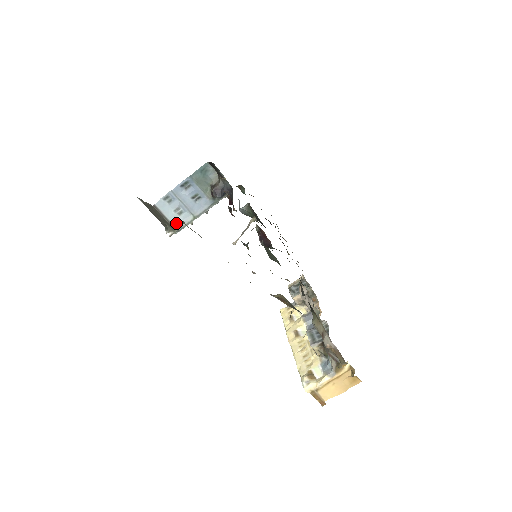
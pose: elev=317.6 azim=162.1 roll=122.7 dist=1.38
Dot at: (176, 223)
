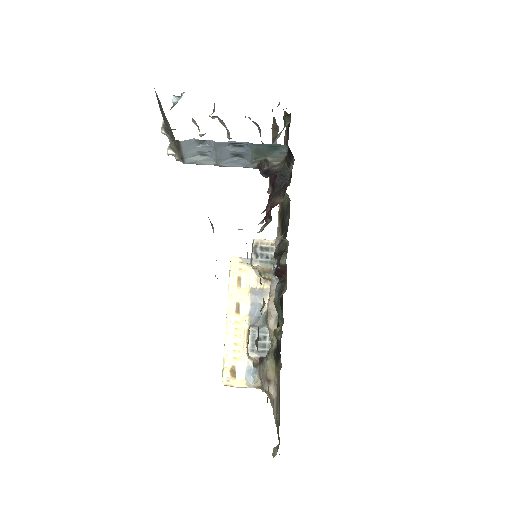
Dot at: (189, 159)
